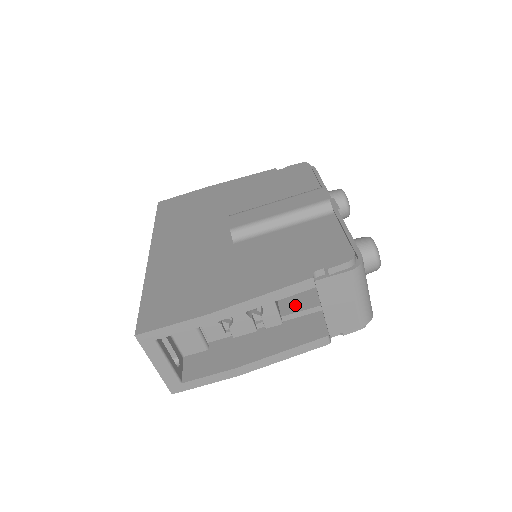
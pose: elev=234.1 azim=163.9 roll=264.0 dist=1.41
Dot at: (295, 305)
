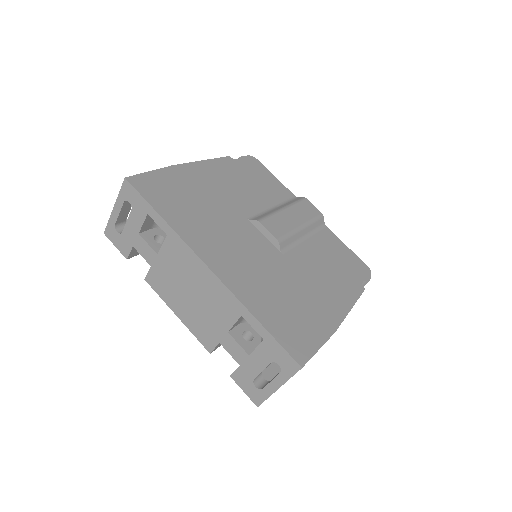
Dot at: occluded
